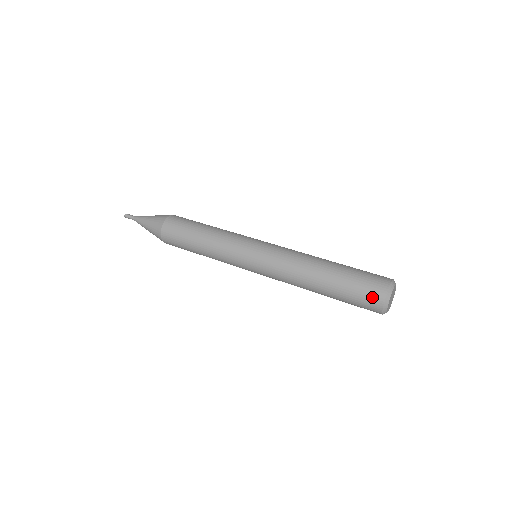
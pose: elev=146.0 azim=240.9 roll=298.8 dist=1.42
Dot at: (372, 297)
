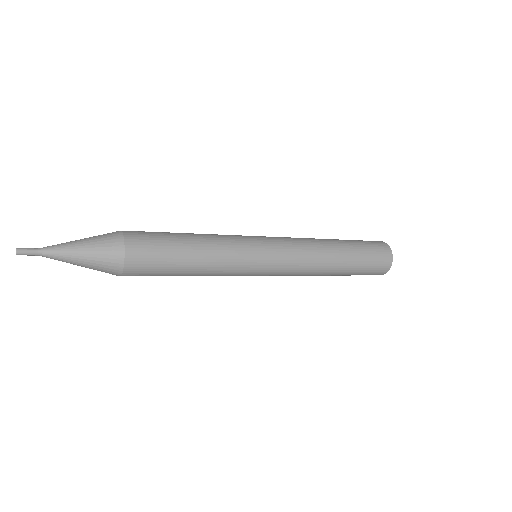
Dot at: (382, 268)
